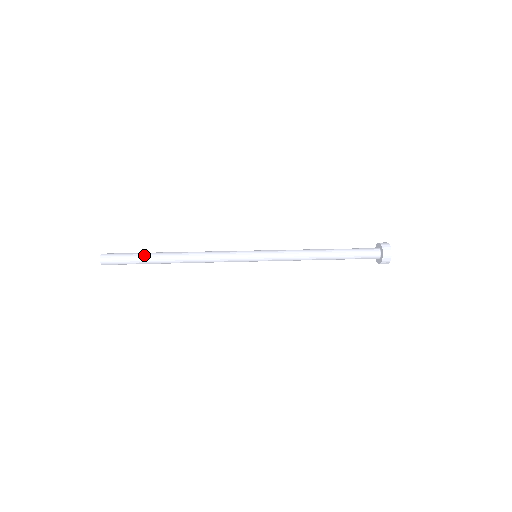
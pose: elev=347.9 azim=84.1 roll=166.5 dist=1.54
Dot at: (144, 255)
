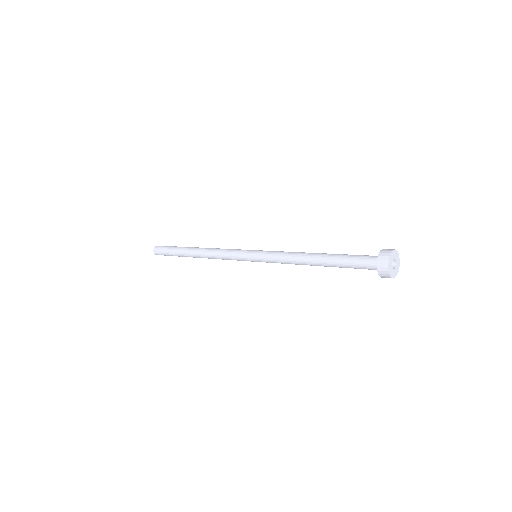
Dot at: (177, 249)
